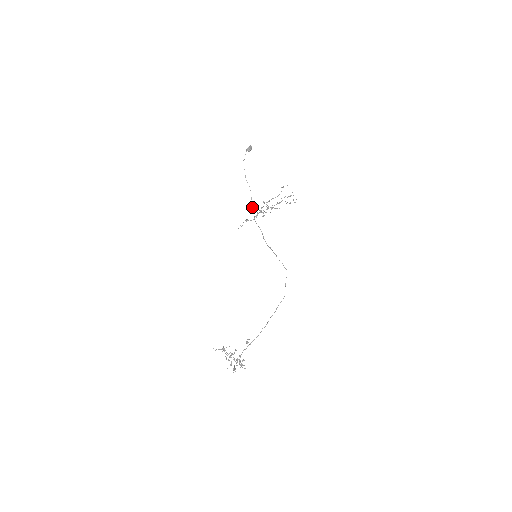
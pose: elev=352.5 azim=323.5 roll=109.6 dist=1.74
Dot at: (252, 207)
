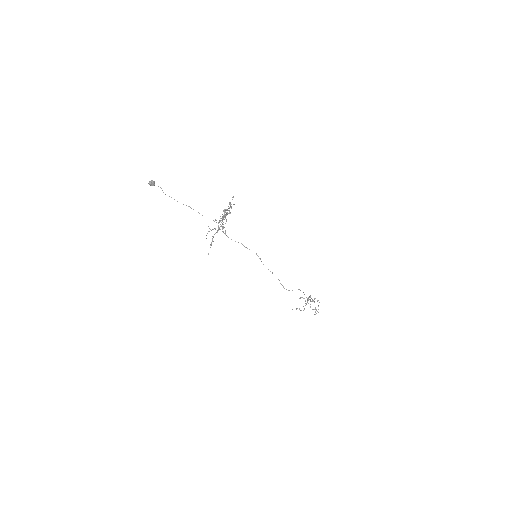
Dot at: occluded
